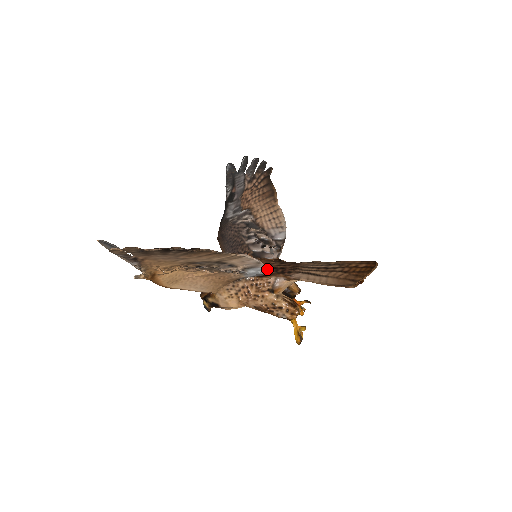
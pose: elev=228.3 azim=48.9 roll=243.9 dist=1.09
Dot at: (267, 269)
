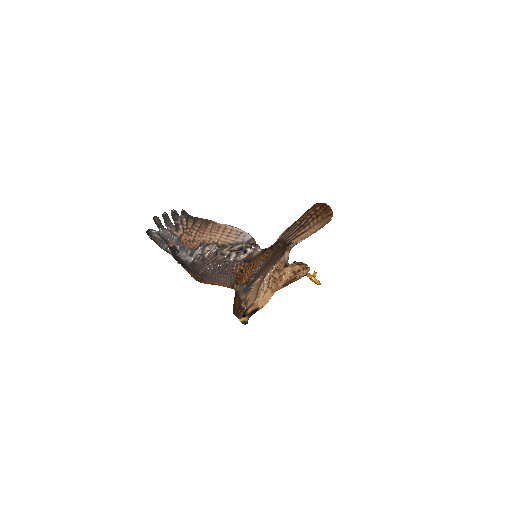
Dot at: occluded
